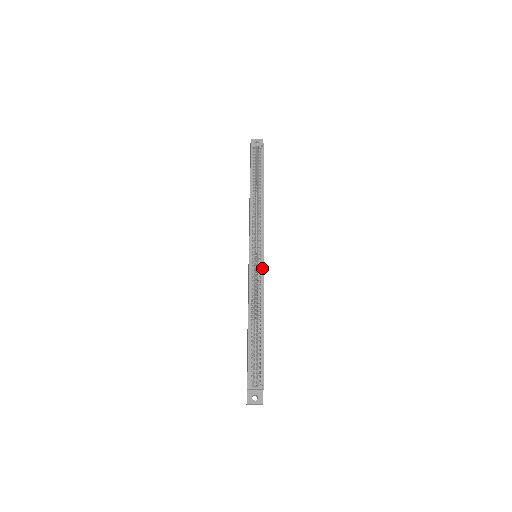
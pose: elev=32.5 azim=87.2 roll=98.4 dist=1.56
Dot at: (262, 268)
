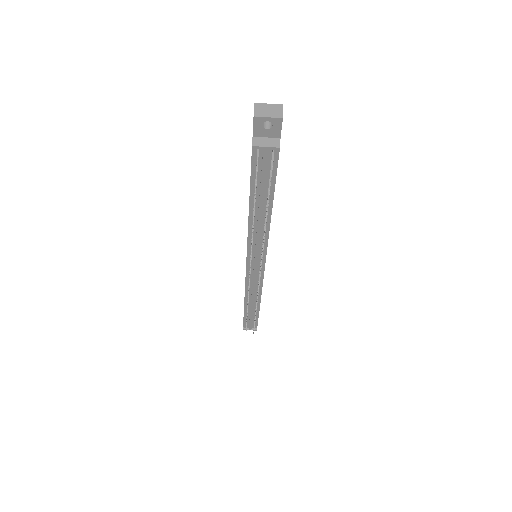
Dot at: occluded
